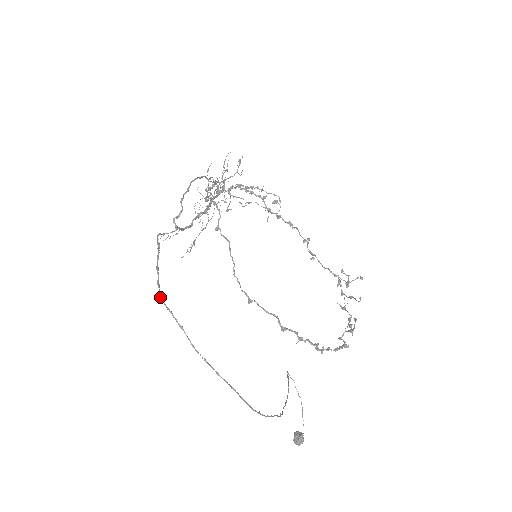
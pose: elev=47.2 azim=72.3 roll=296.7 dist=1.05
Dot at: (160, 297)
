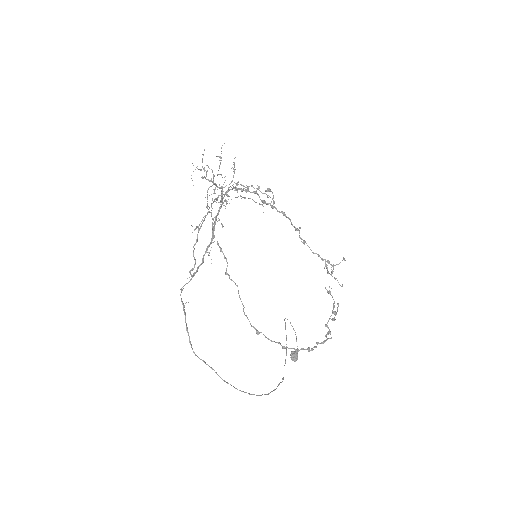
Dot at: occluded
